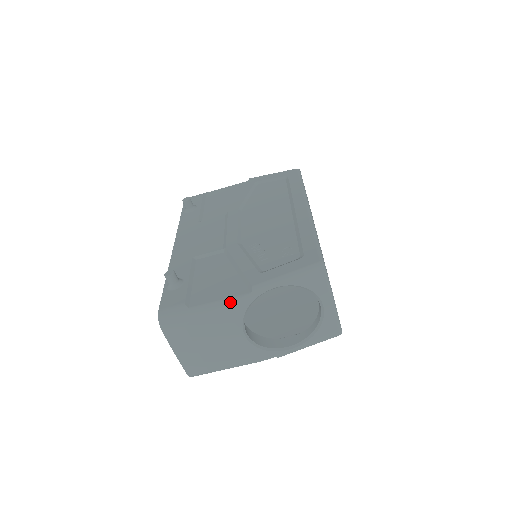
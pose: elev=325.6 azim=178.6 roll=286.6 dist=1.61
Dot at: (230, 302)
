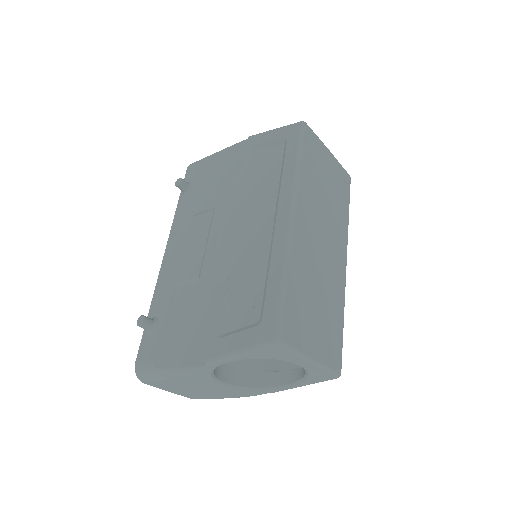
Dot at: (189, 372)
